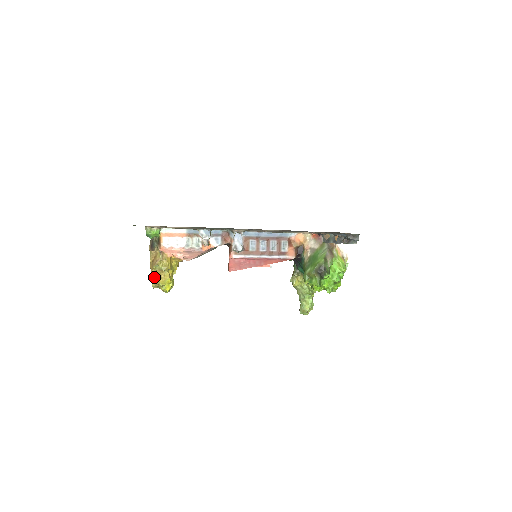
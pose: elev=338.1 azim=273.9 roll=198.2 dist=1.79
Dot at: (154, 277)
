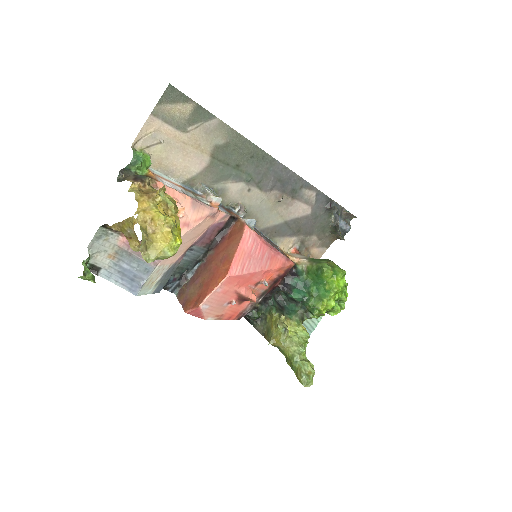
Dot at: (158, 210)
